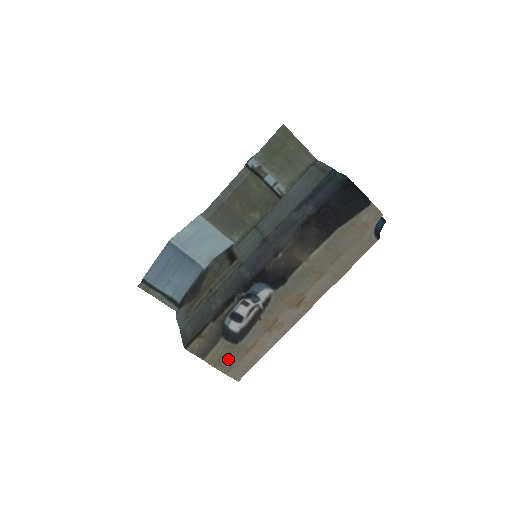
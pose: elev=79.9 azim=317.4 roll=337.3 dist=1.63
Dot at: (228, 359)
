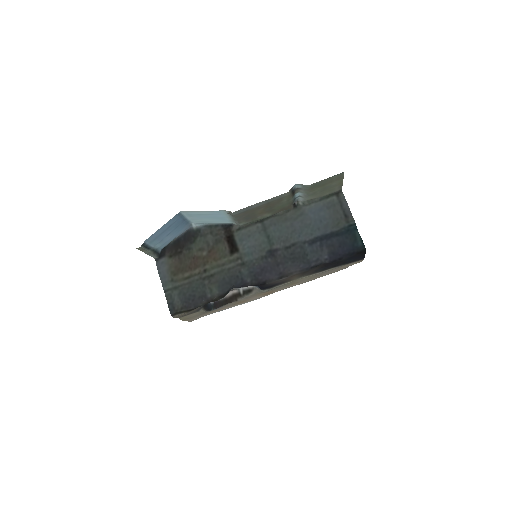
Dot at: (196, 316)
